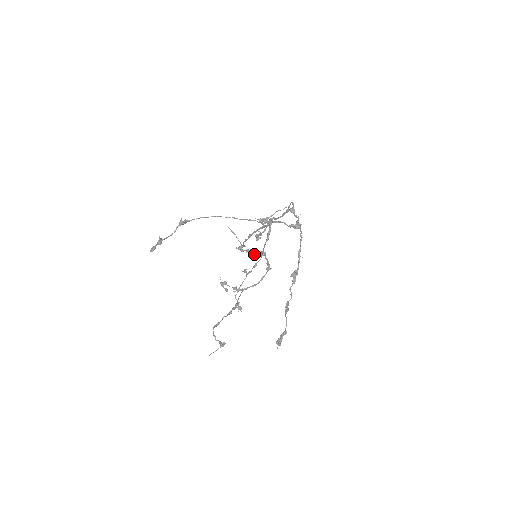
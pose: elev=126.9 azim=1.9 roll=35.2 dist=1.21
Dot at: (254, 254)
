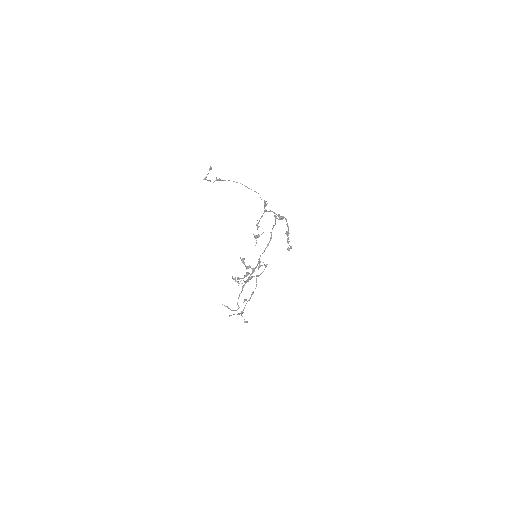
Dot at: (252, 270)
